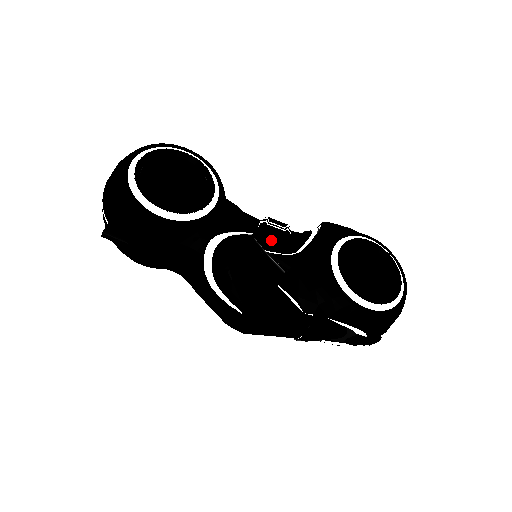
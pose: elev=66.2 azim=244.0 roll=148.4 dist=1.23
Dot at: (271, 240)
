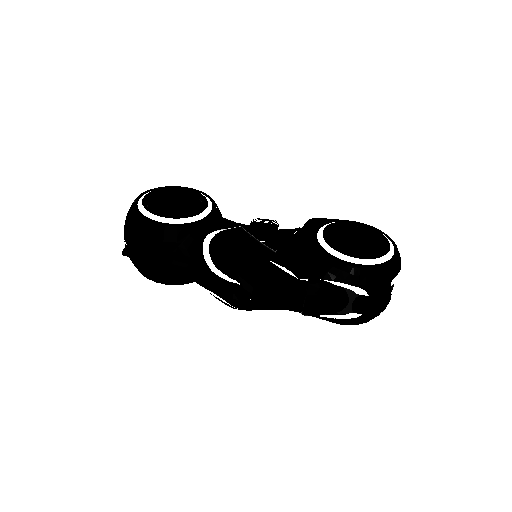
Dot at: (262, 234)
